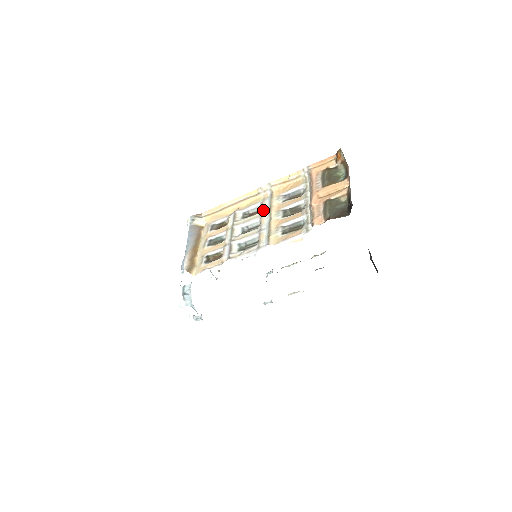
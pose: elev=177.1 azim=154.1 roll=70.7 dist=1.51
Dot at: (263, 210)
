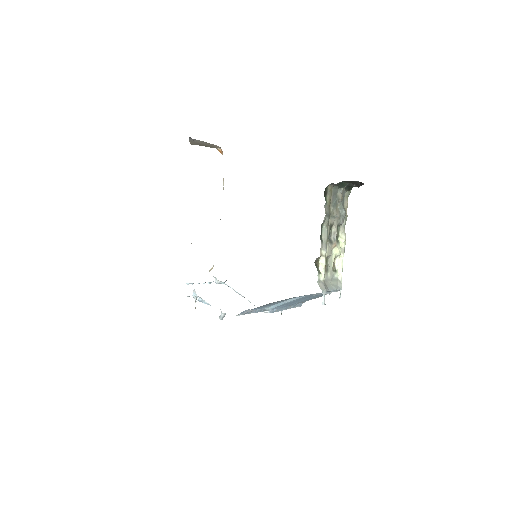
Dot at: occluded
